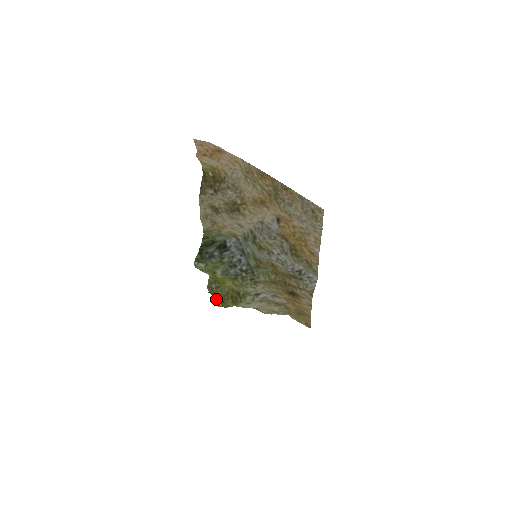
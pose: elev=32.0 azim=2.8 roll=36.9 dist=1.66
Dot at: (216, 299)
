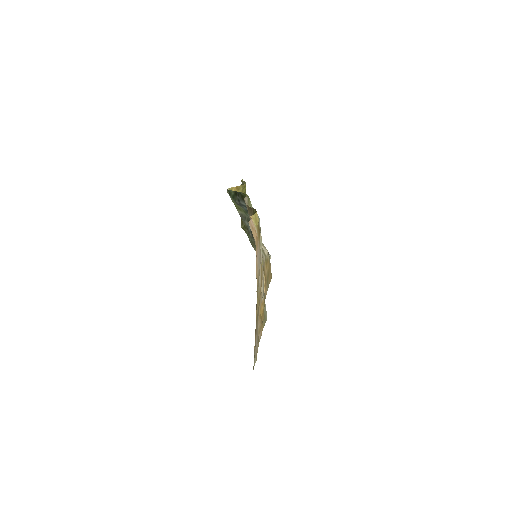
Dot at: occluded
